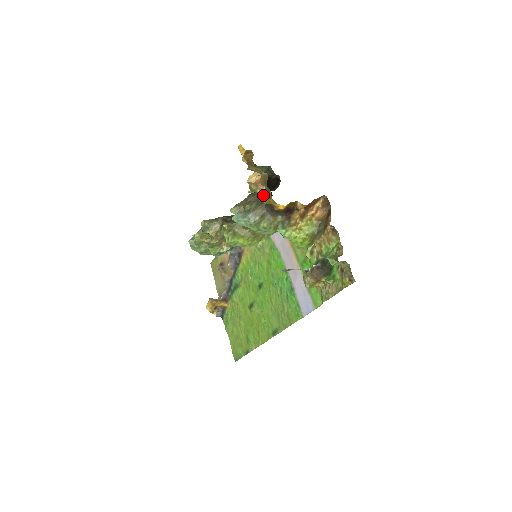
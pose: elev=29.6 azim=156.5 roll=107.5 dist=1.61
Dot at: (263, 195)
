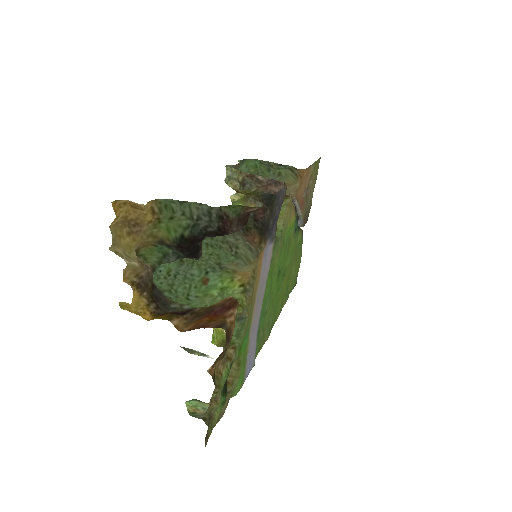
Dot at: (152, 273)
